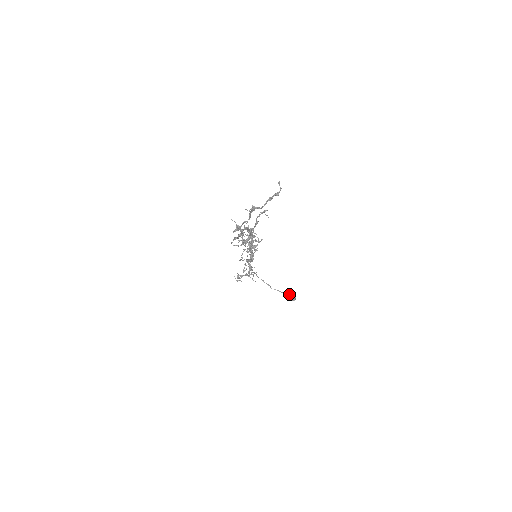
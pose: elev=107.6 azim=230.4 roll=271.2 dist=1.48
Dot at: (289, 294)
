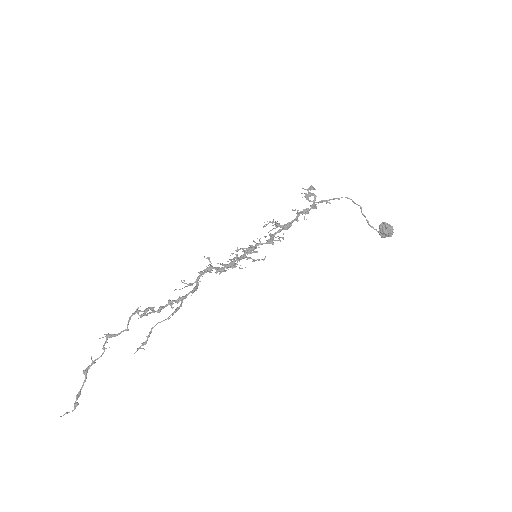
Dot at: (382, 230)
